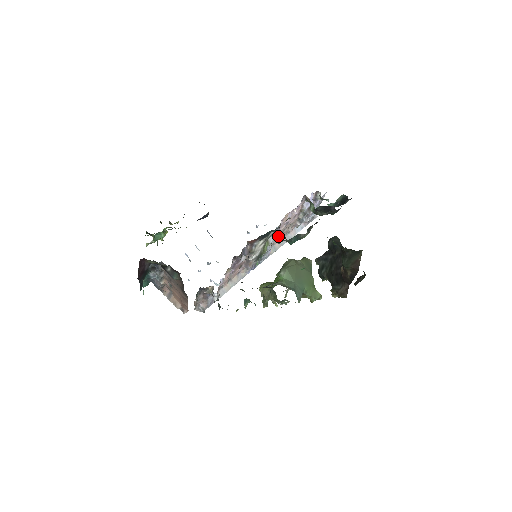
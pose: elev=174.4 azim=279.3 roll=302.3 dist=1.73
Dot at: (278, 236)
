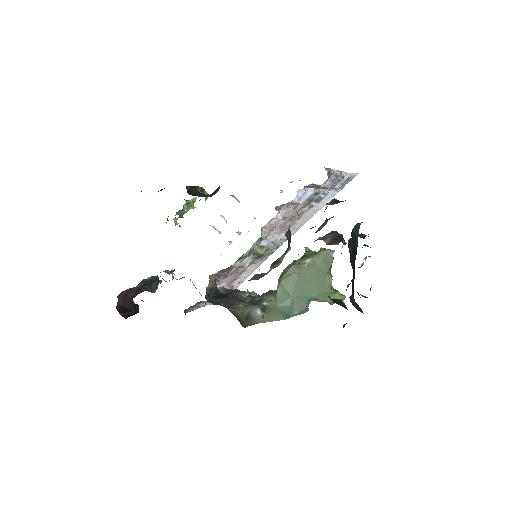
Dot at: (286, 224)
